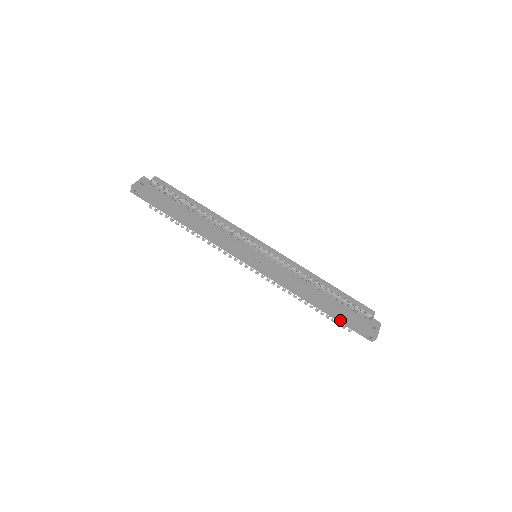
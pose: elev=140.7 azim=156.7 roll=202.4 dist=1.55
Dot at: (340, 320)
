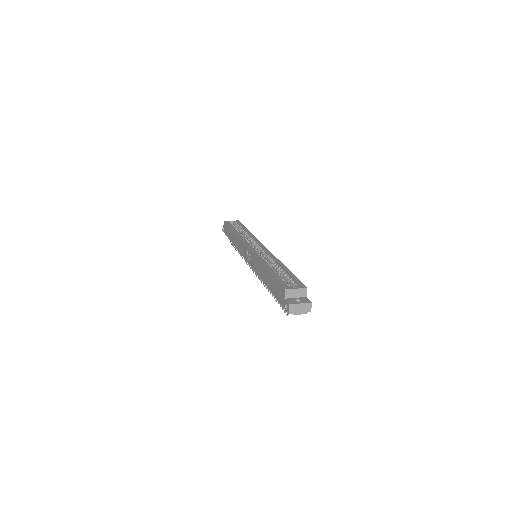
Dot at: (275, 294)
